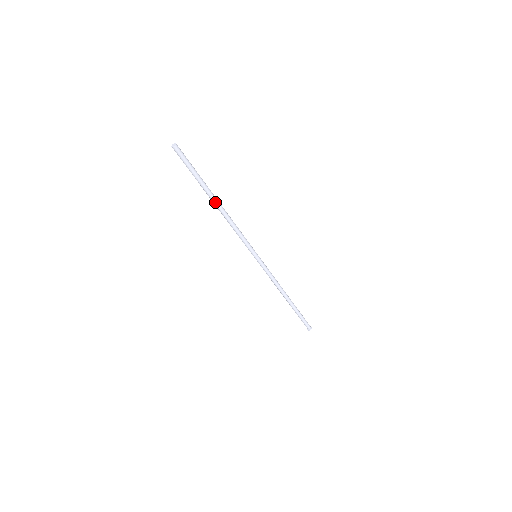
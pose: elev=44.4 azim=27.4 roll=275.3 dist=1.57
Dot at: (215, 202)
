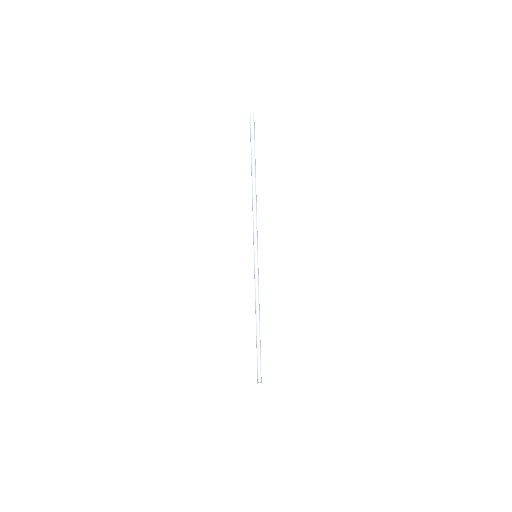
Dot at: (253, 178)
